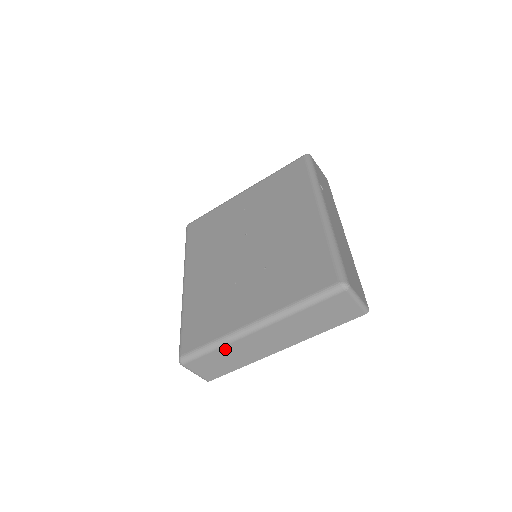
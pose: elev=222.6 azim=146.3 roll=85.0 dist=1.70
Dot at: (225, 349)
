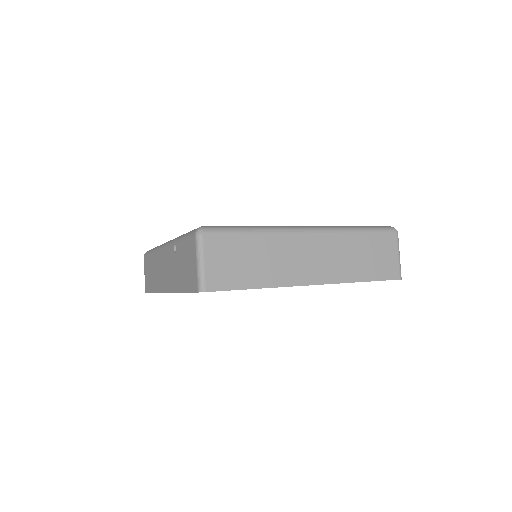
Dot at: (263, 240)
